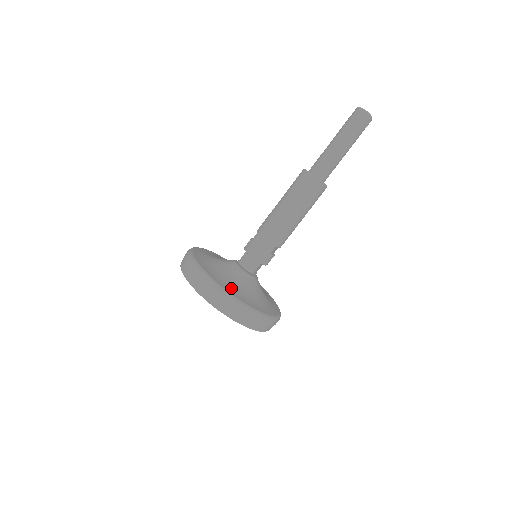
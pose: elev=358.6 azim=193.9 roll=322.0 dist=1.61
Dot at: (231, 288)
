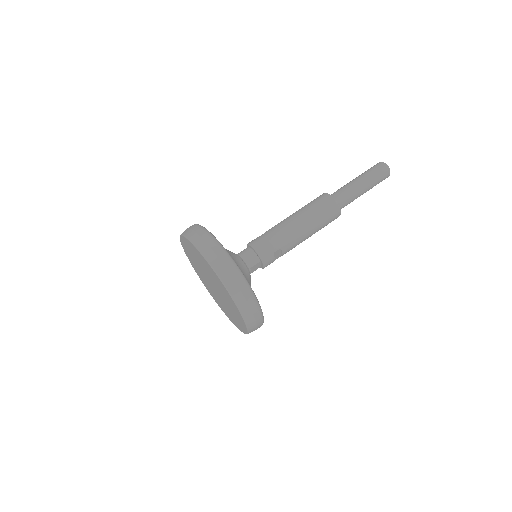
Dot at: occluded
